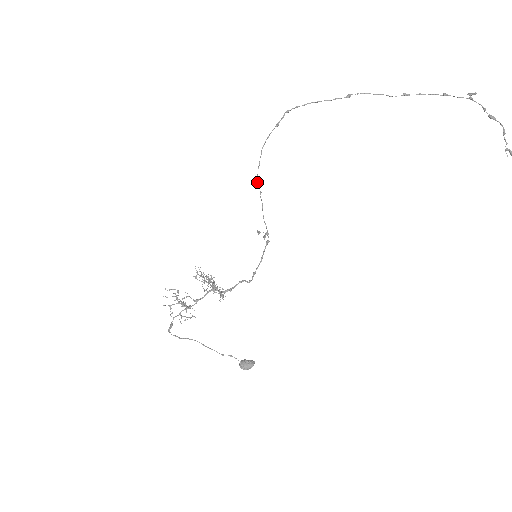
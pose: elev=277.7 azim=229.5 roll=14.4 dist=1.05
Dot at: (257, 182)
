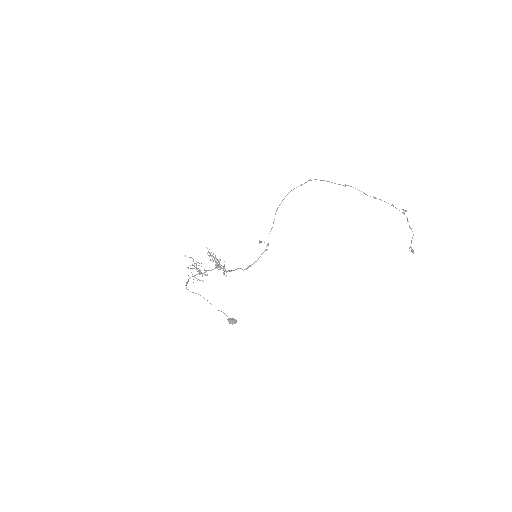
Dot at: occluded
